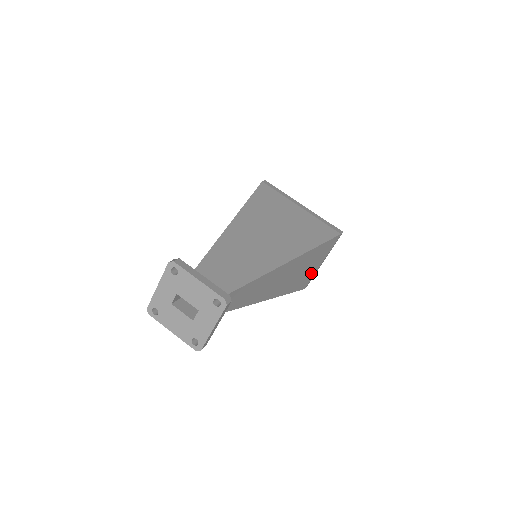
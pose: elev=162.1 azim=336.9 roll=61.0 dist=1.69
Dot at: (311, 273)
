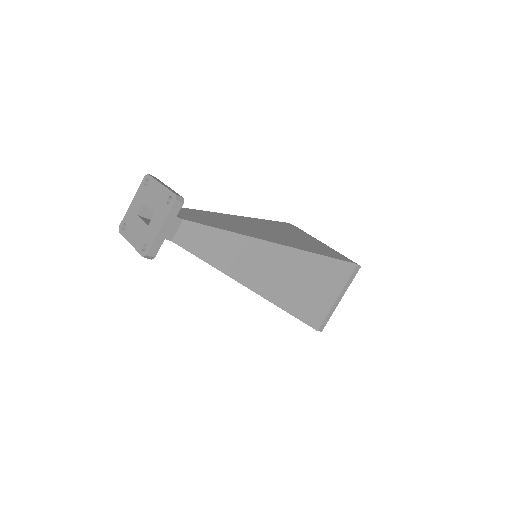
Dot at: (322, 305)
